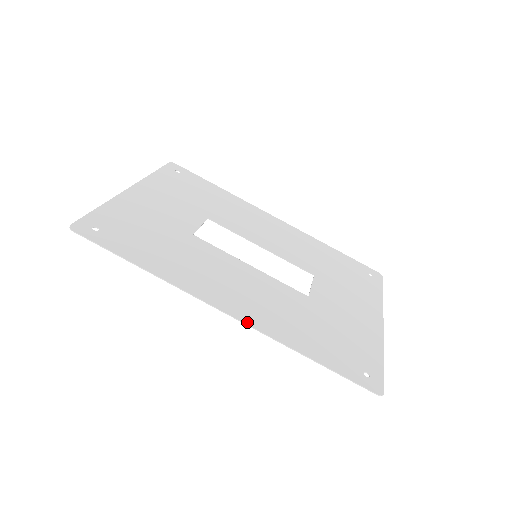
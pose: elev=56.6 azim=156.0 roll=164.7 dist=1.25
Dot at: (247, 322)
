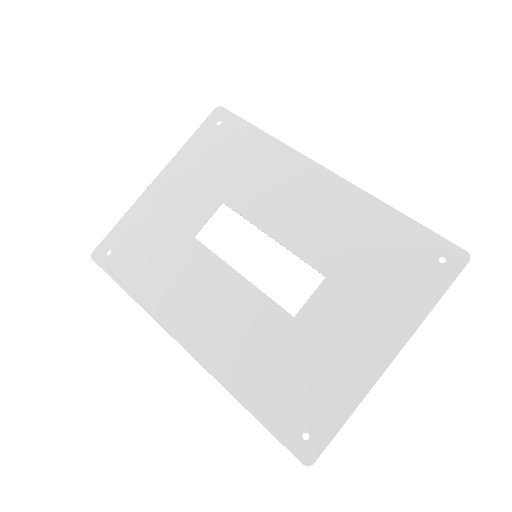
Dot at: (198, 358)
